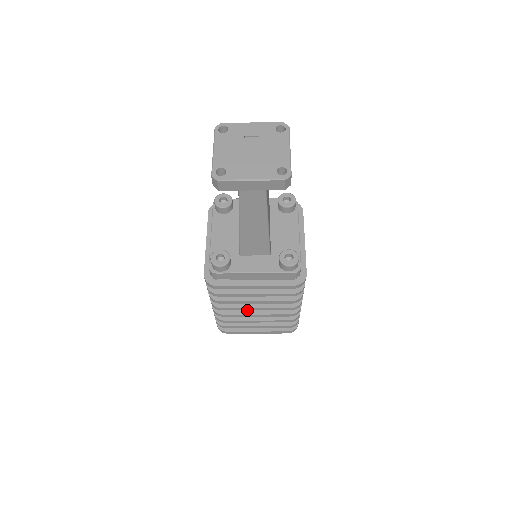
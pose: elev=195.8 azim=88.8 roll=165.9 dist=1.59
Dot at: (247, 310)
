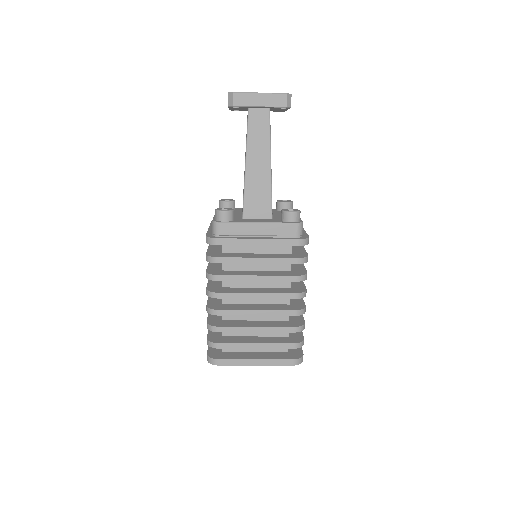
Dot at: (246, 308)
